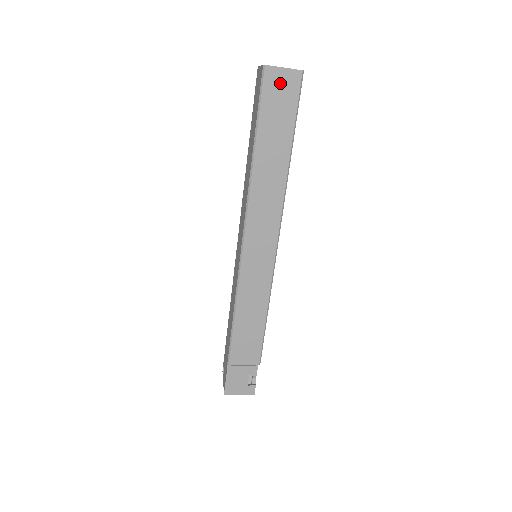
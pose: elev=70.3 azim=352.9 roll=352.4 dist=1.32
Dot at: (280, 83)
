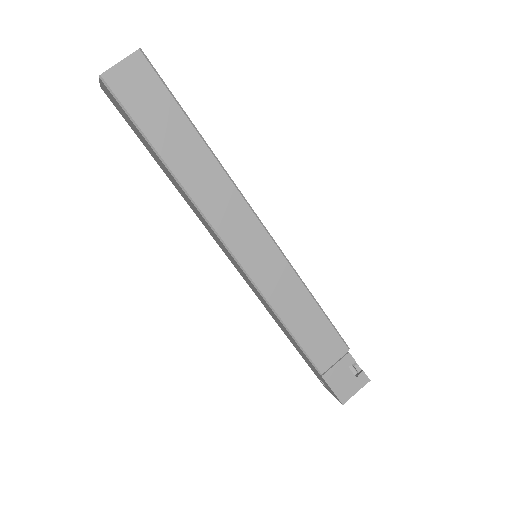
Dot at: (129, 79)
